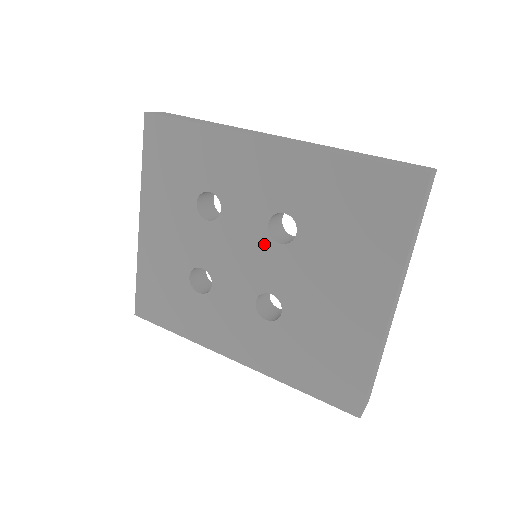
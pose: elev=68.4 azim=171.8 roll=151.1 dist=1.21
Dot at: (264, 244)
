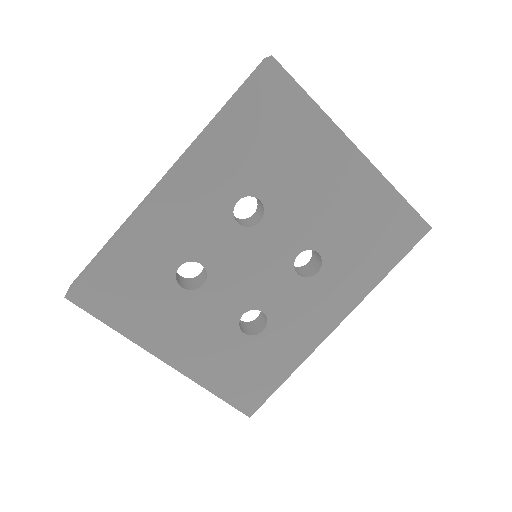
Dot at: (253, 237)
